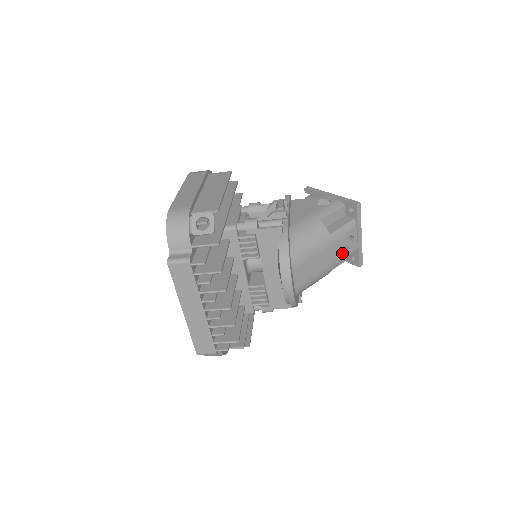
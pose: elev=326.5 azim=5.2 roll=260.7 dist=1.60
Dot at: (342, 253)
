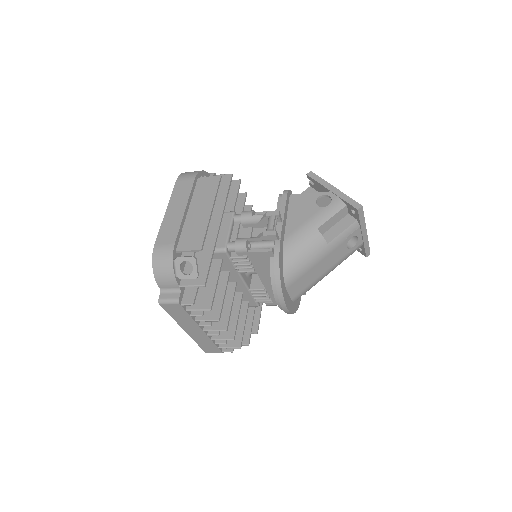
Dot at: (344, 254)
